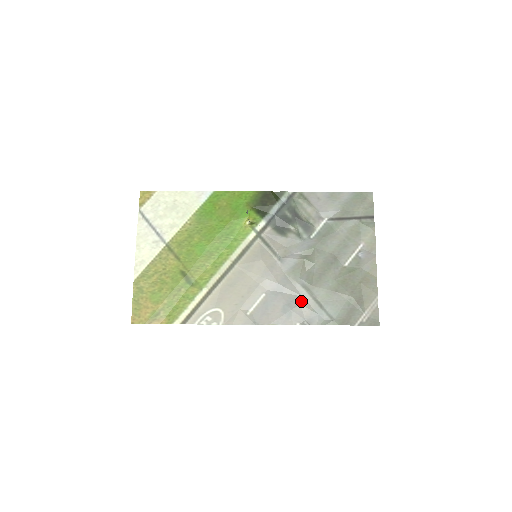
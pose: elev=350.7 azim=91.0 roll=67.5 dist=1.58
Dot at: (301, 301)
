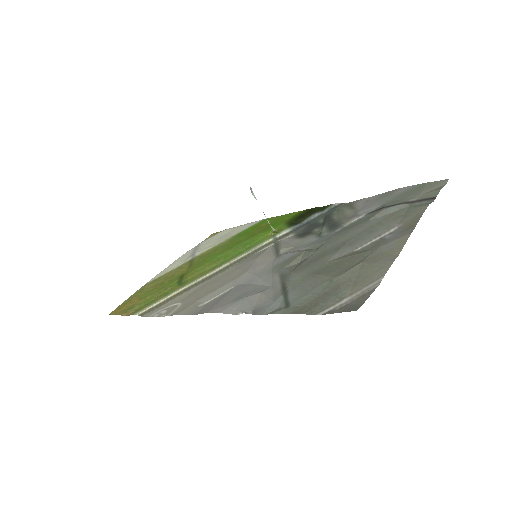
Dot at: (265, 290)
